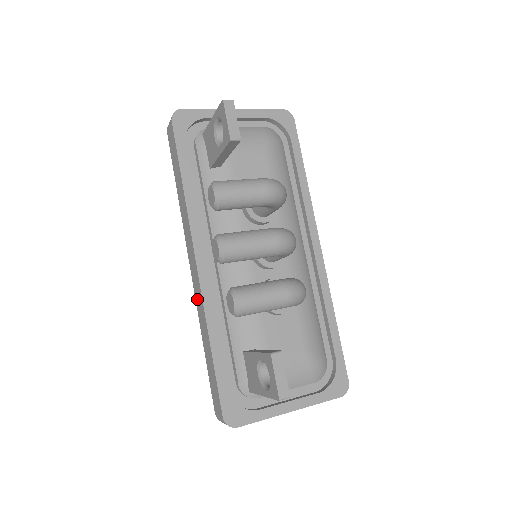
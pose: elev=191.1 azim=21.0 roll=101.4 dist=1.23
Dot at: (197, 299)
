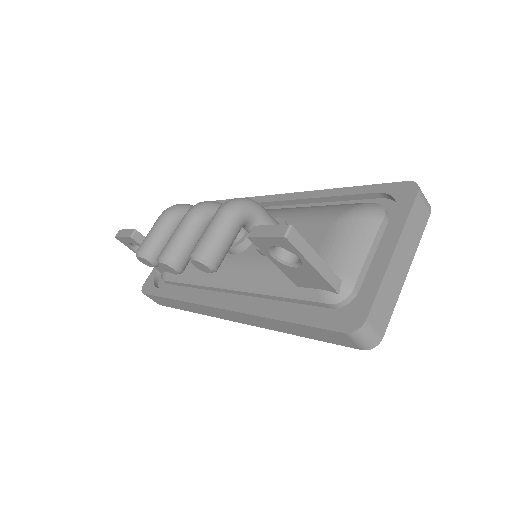
Dot at: (253, 323)
